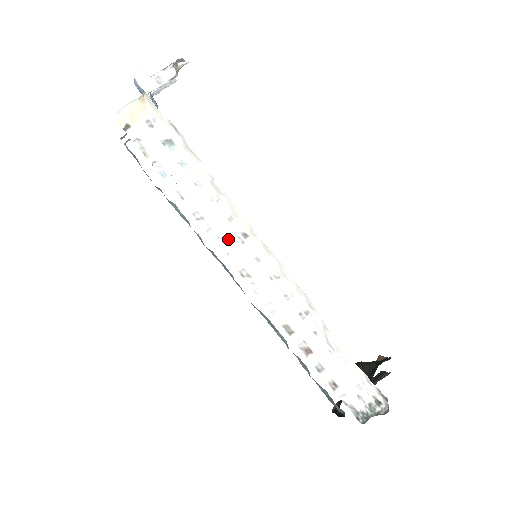
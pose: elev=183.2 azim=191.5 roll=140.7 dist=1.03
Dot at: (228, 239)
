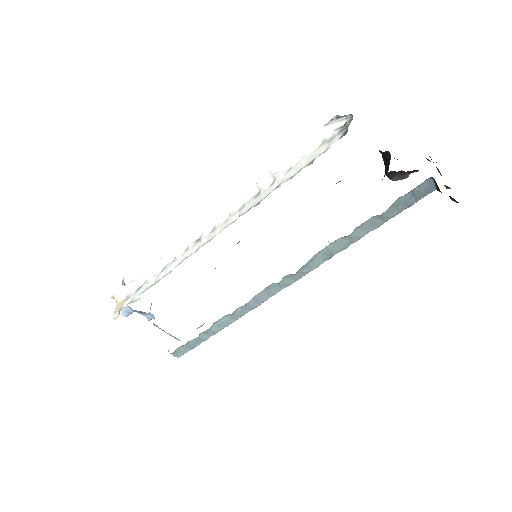
Dot at: (193, 251)
